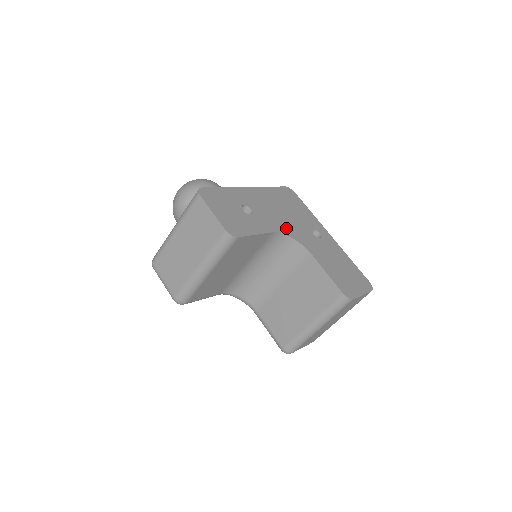
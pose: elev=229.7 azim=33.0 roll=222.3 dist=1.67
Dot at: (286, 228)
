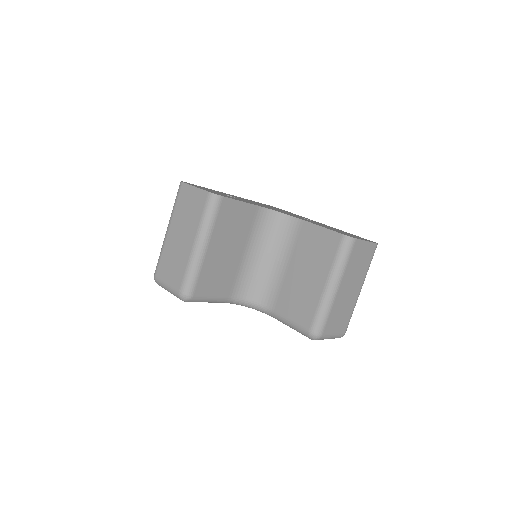
Dot at: (273, 209)
